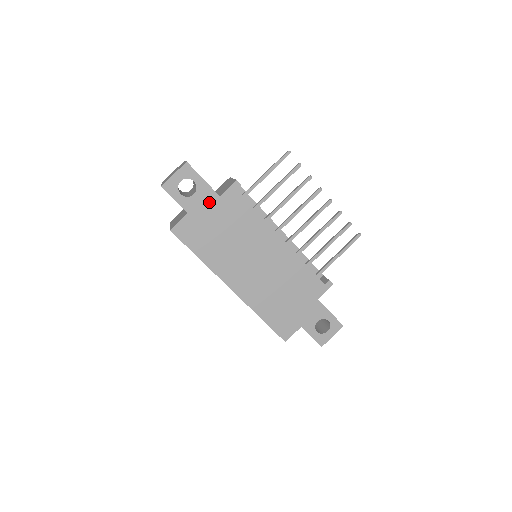
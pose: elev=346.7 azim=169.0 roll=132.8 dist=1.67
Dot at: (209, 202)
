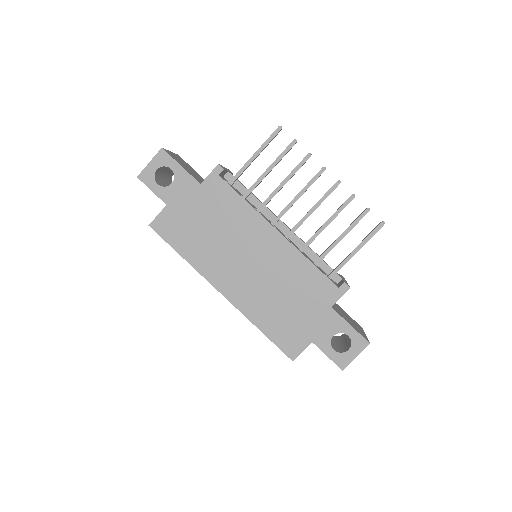
Dot at: (189, 191)
